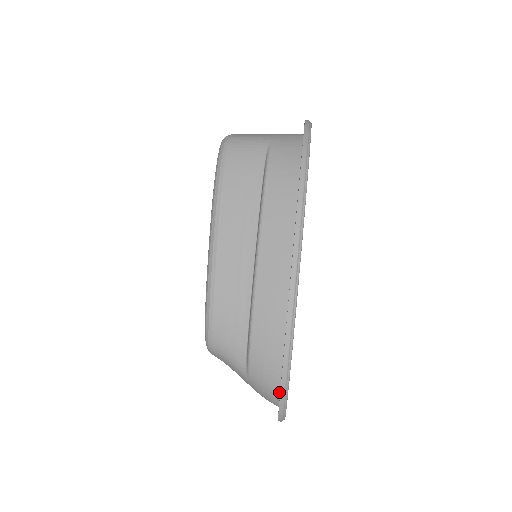
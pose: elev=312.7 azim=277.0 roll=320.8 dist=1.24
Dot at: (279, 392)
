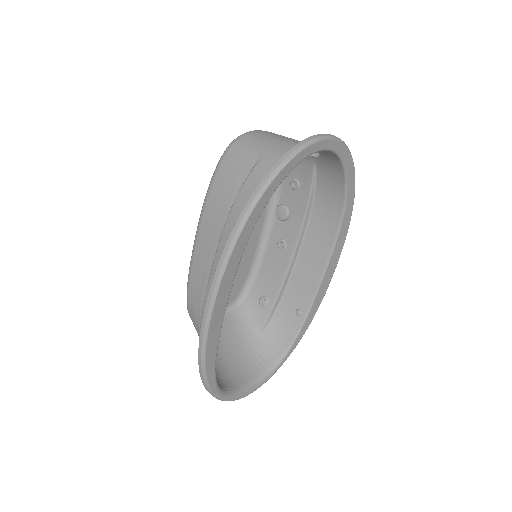
Dot at: occluded
